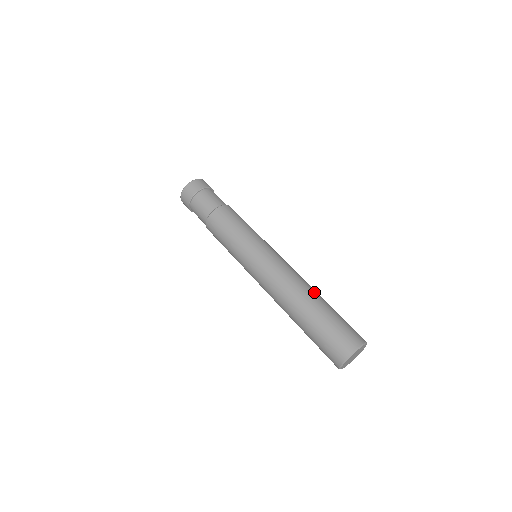
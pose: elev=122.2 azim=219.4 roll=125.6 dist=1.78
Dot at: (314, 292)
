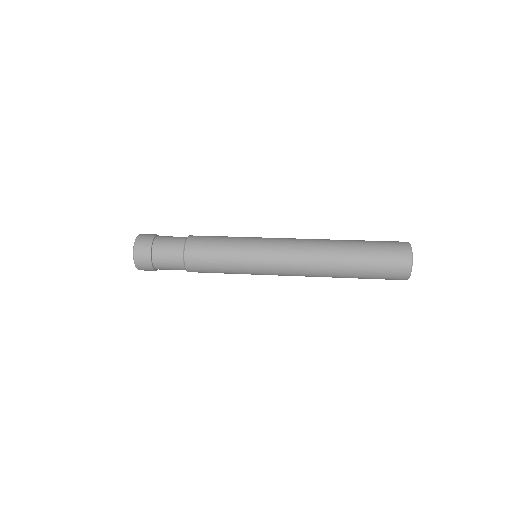
Dot at: occluded
